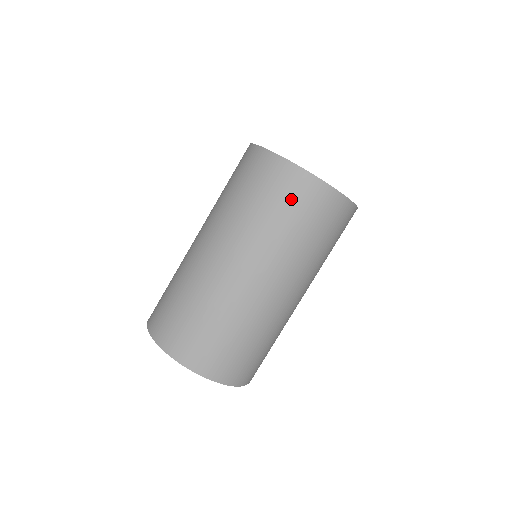
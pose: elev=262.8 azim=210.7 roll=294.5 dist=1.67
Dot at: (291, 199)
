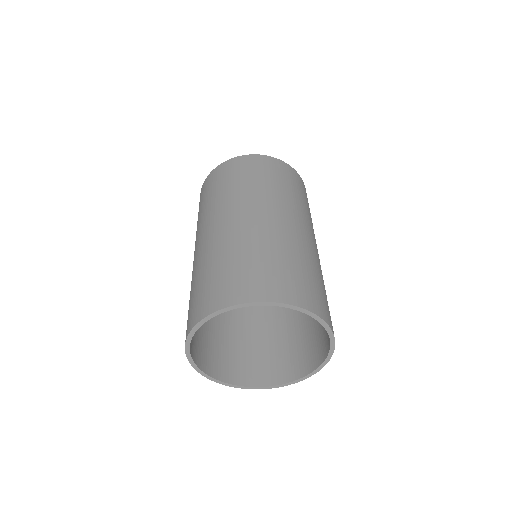
Dot at: (256, 168)
